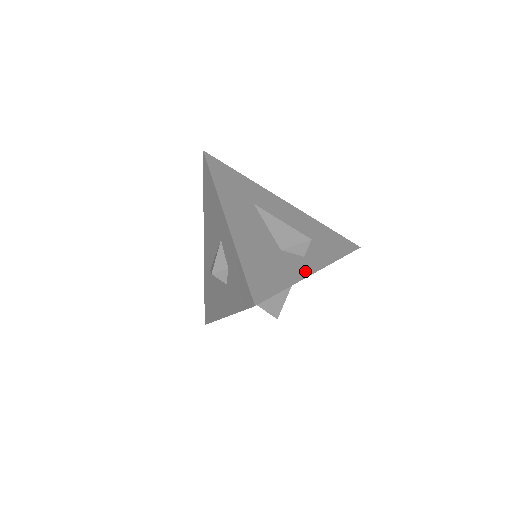
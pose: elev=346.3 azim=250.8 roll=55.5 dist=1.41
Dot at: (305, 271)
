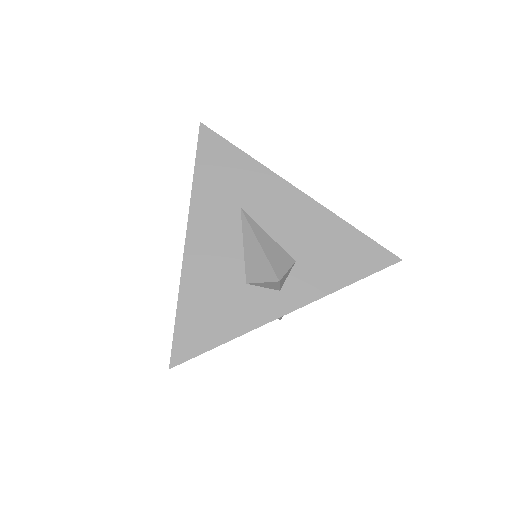
Dot at: (268, 314)
